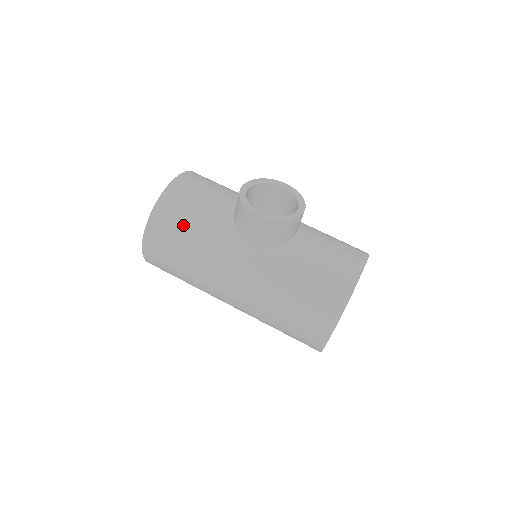
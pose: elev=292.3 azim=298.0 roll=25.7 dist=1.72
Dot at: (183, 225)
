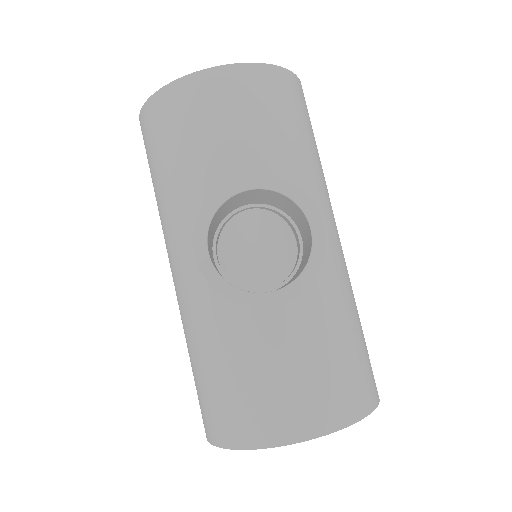
Dot at: (164, 152)
